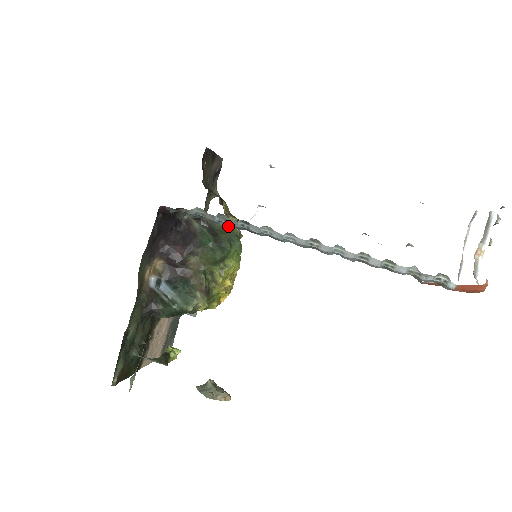
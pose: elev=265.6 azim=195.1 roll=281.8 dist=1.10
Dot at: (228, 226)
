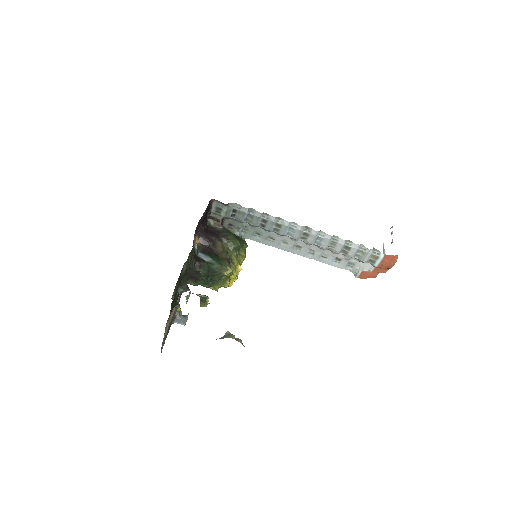
Dot at: (238, 235)
